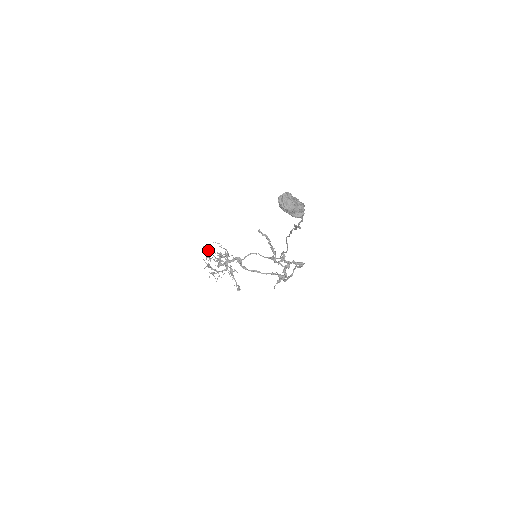
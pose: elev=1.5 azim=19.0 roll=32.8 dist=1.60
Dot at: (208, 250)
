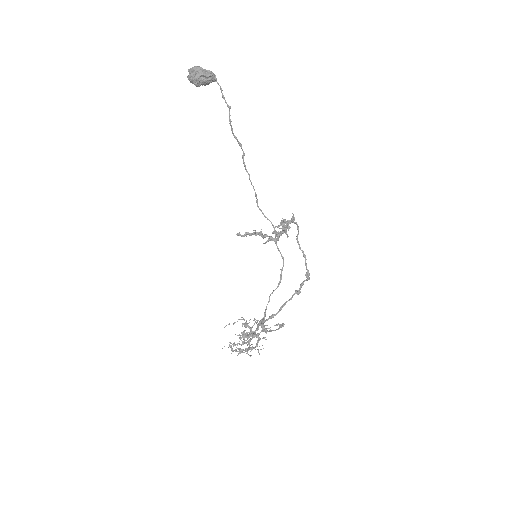
Dot at: occluded
